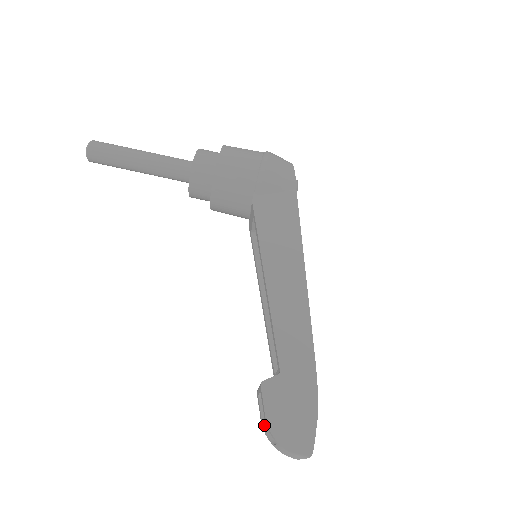
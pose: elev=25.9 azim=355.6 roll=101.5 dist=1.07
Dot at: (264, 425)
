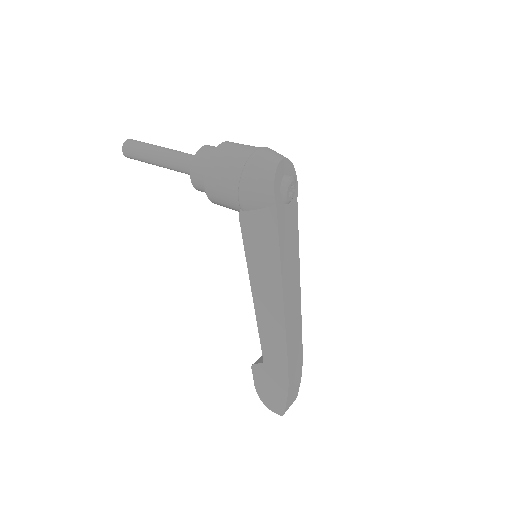
Dot at: occluded
